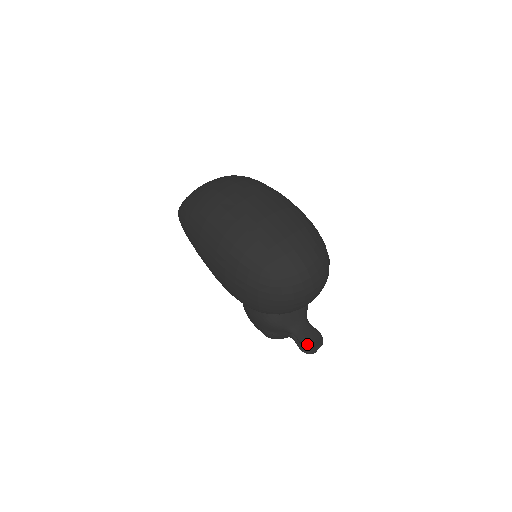
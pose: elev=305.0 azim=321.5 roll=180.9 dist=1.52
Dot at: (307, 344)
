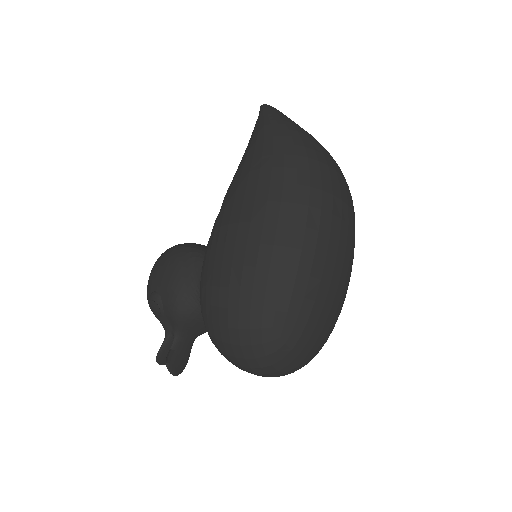
Dot at: (172, 360)
